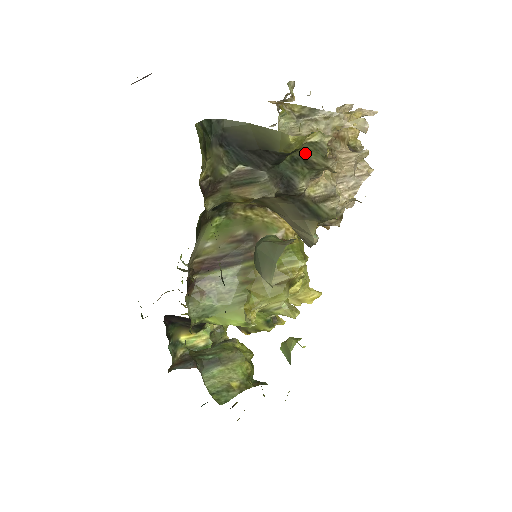
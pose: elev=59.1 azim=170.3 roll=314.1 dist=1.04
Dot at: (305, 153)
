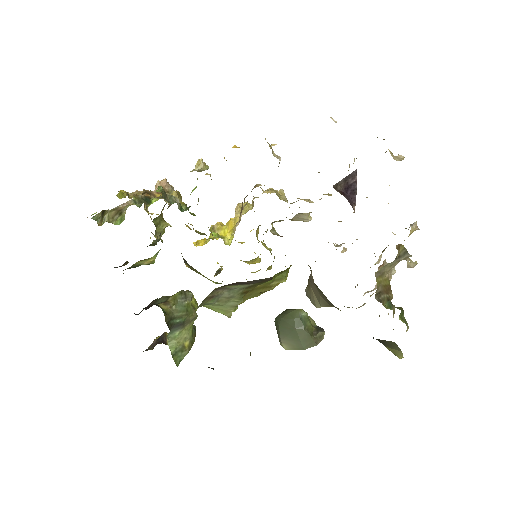
Dot at: occluded
